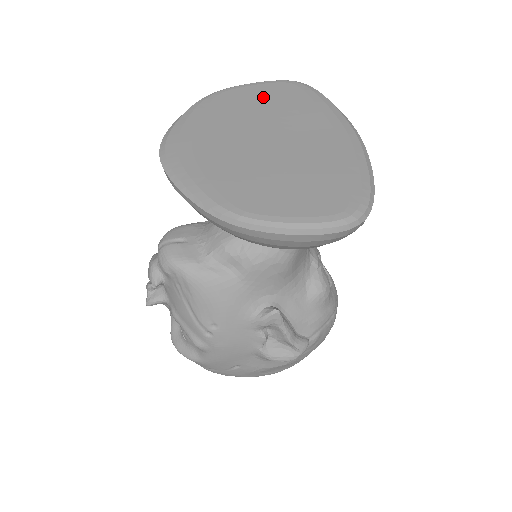
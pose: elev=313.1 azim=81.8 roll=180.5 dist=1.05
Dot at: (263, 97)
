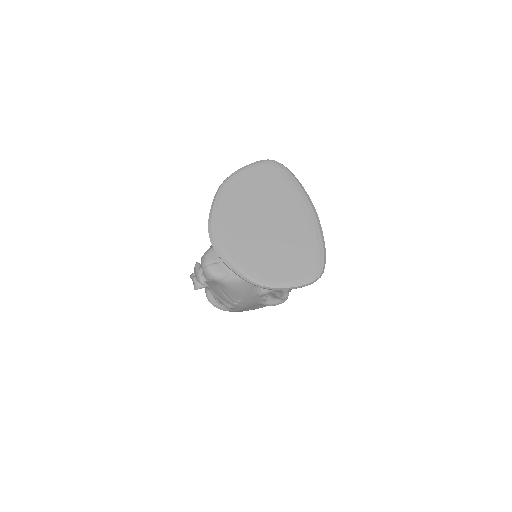
Dot at: (256, 182)
